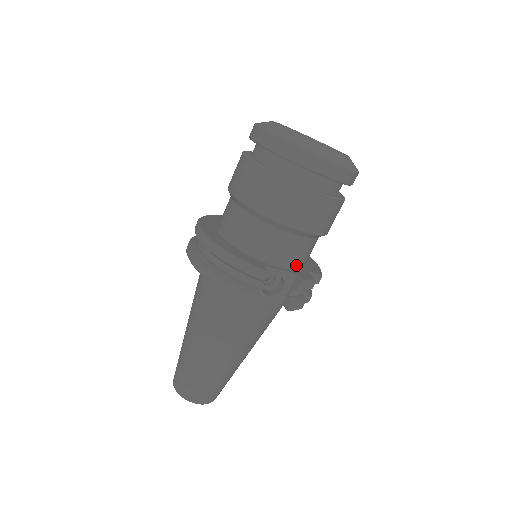
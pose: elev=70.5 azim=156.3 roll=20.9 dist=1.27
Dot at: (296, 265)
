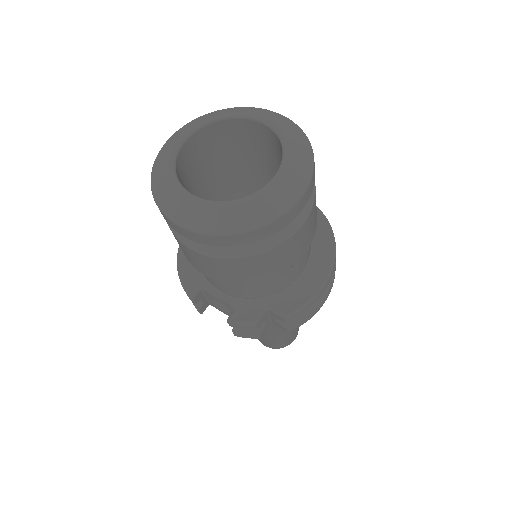
Dot at: (242, 297)
